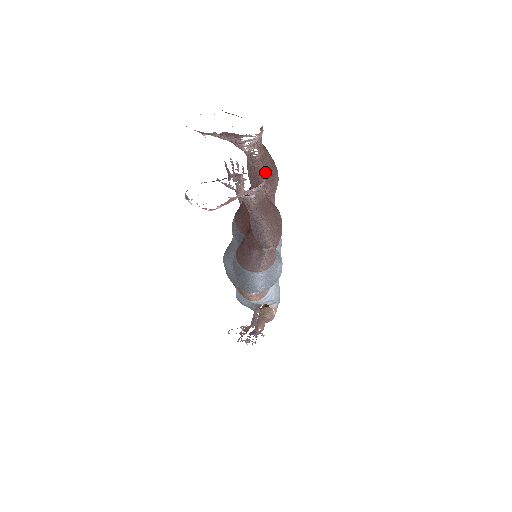
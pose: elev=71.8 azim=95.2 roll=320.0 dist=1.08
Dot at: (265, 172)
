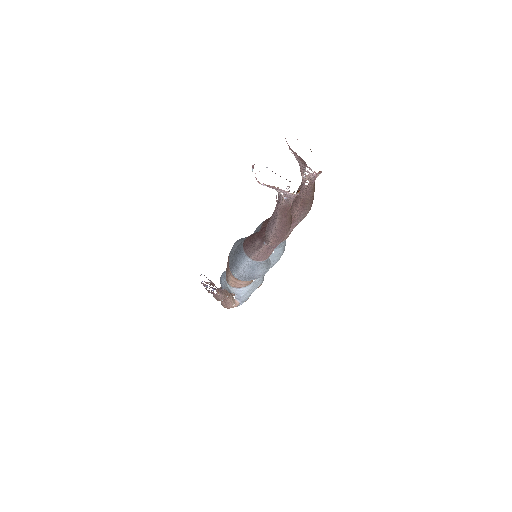
Dot at: (303, 200)
